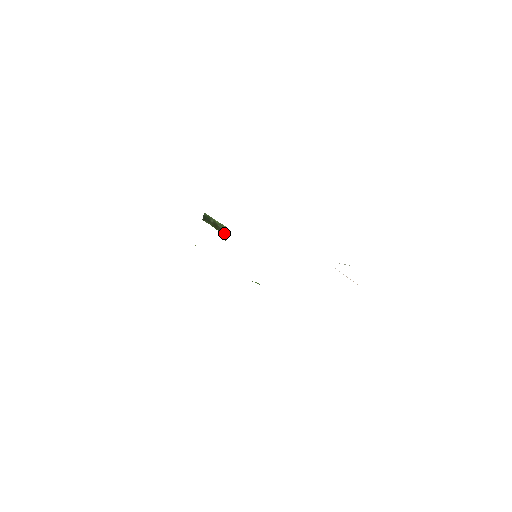
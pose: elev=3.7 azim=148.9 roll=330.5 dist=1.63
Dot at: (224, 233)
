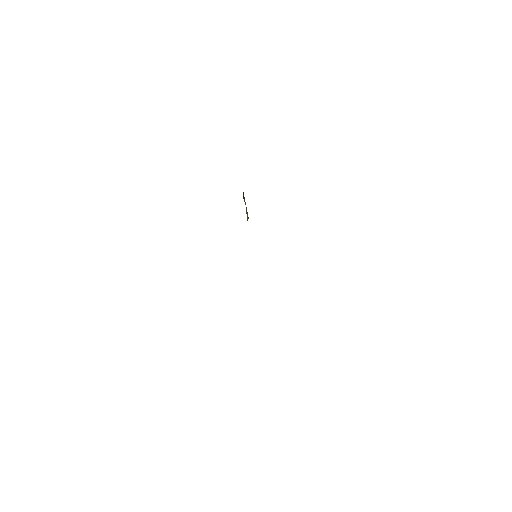
Dot at: (247, 220)
